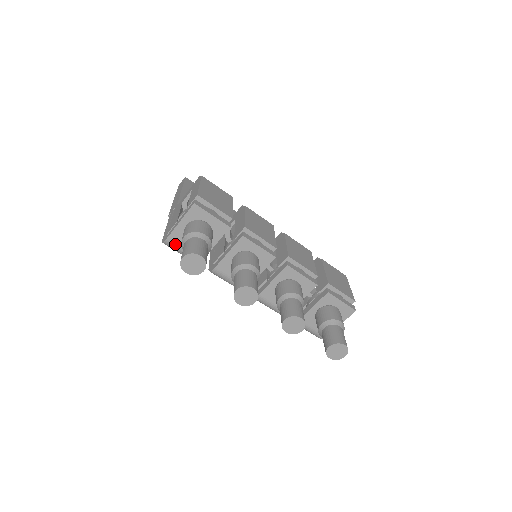
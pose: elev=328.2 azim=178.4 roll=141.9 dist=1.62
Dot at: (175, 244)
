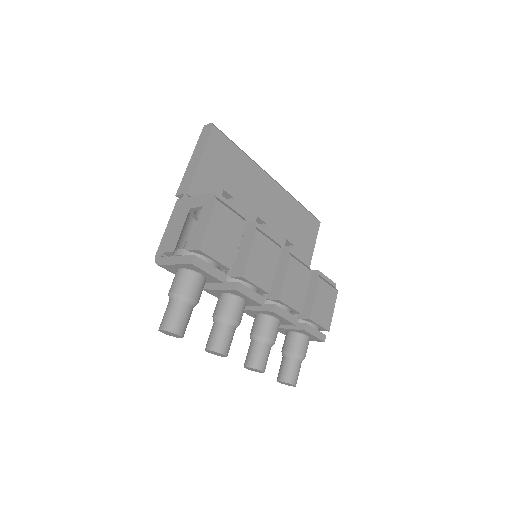
Dot at: (167, 269)
